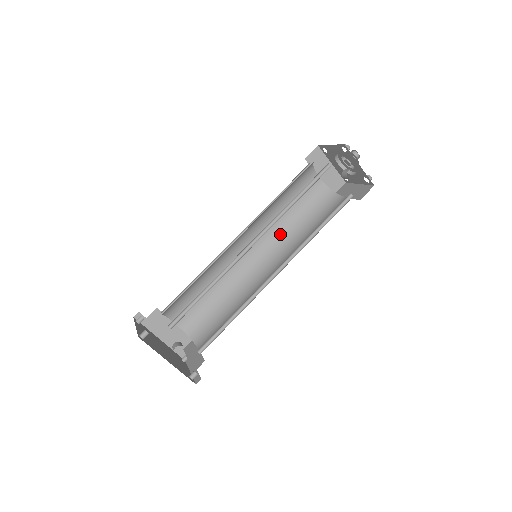
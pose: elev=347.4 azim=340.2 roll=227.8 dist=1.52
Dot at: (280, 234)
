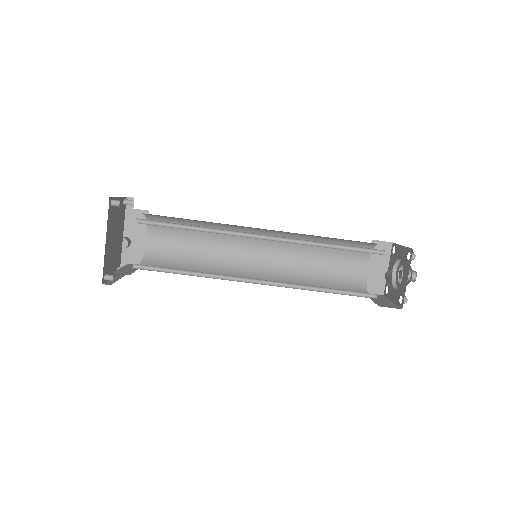
Dot at: (292, 269)
